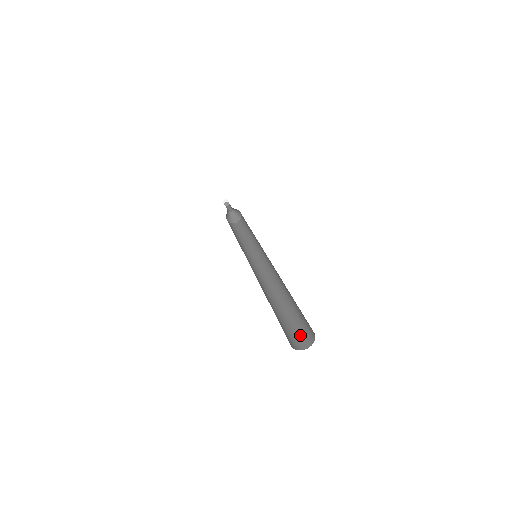
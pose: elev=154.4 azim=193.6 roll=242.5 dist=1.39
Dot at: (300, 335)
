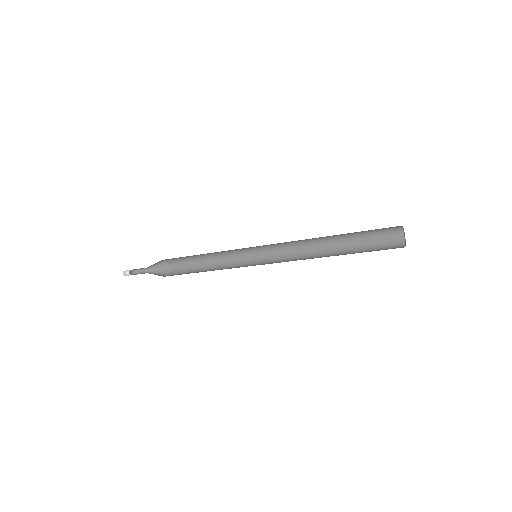
Dot at: (385, 248)
